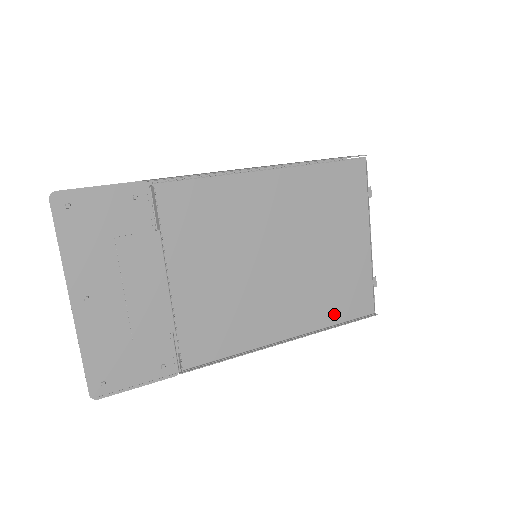
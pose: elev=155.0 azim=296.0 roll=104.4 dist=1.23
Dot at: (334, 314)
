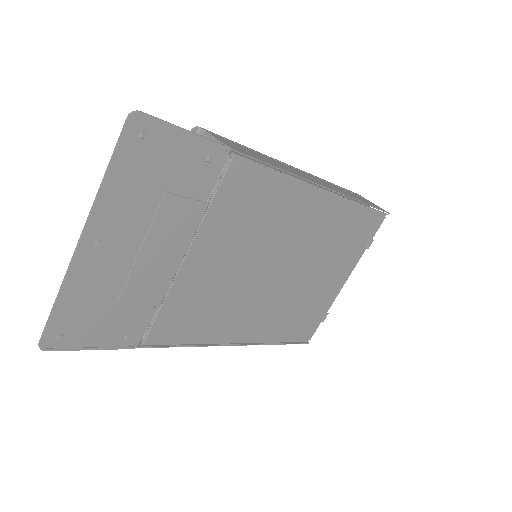
Dot at: (283, 333)
